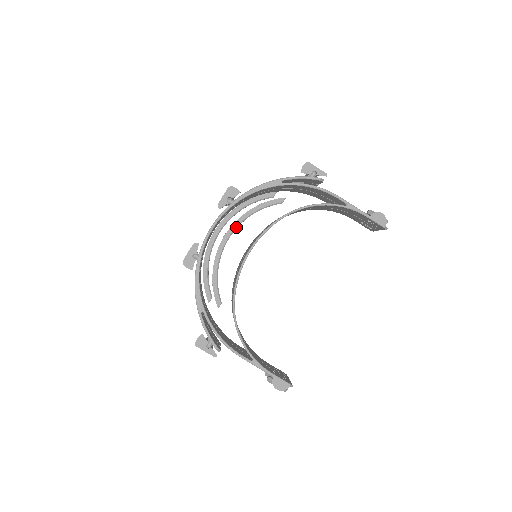
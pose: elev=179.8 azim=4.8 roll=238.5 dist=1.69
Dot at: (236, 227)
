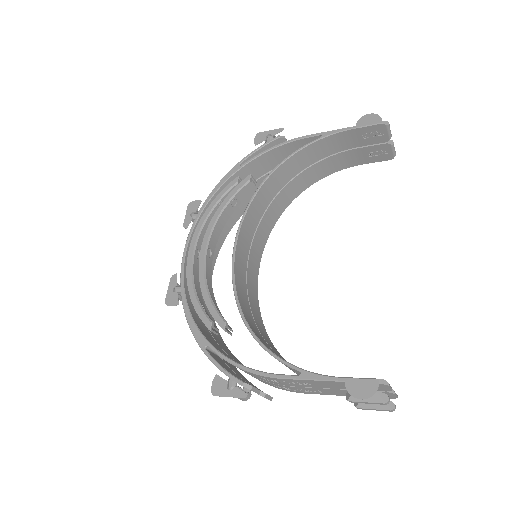
Dot at: (210, 233)
